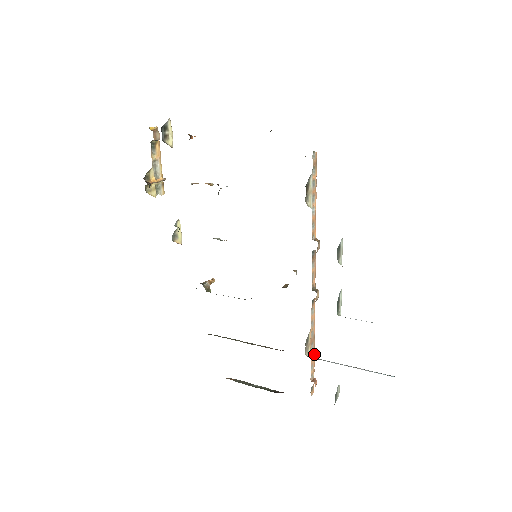
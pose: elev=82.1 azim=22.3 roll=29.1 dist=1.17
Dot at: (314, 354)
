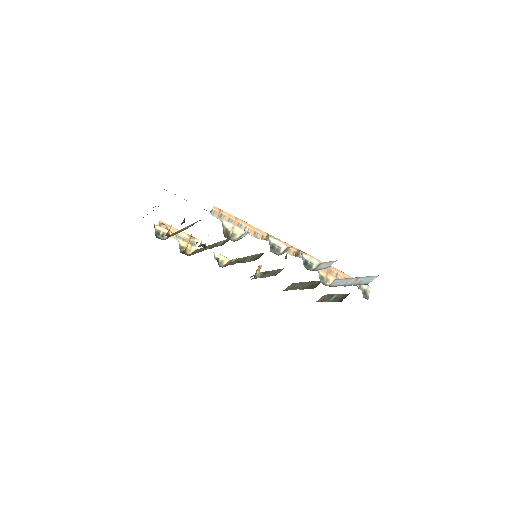
Dot at: (340, 272)
